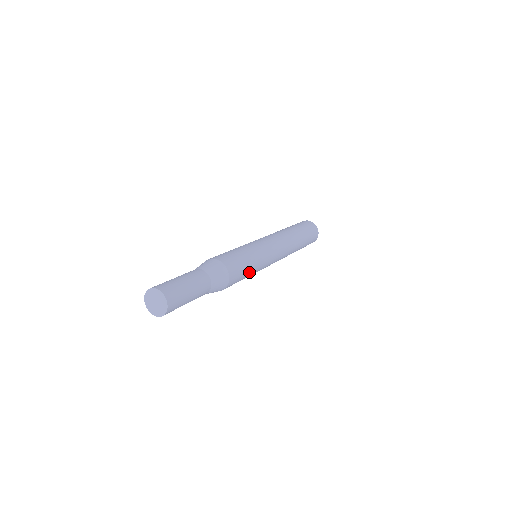
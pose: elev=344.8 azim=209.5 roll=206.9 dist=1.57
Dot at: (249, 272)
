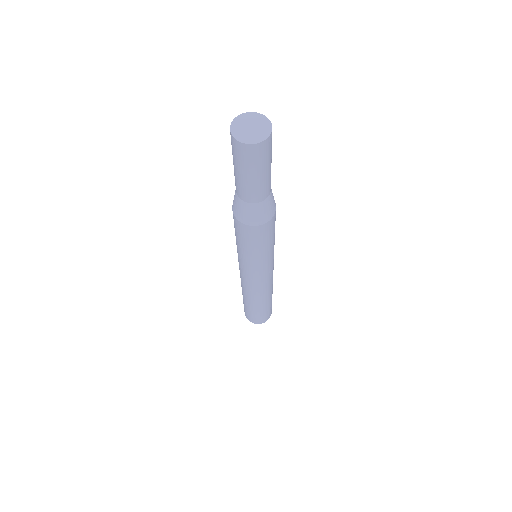
Dot at: (262, 249)
